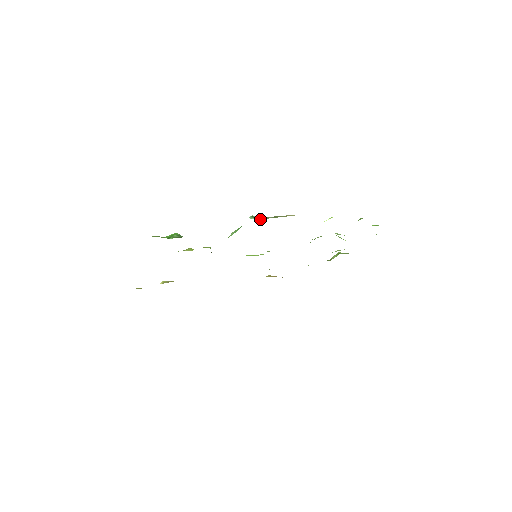
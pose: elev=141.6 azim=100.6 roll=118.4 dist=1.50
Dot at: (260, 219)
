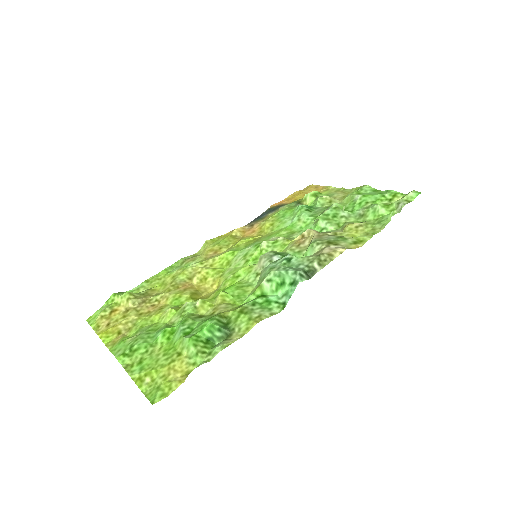
Dot at: (310, 275)
